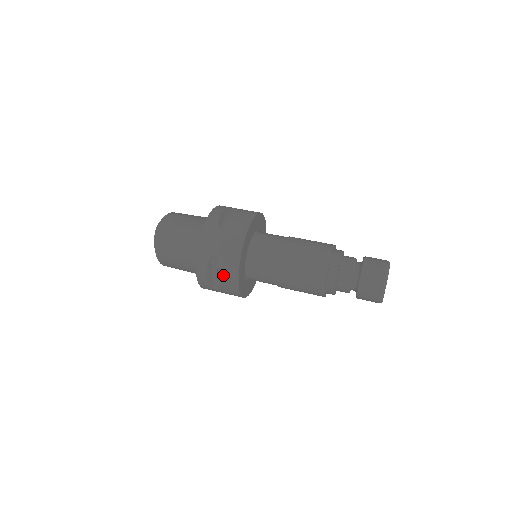
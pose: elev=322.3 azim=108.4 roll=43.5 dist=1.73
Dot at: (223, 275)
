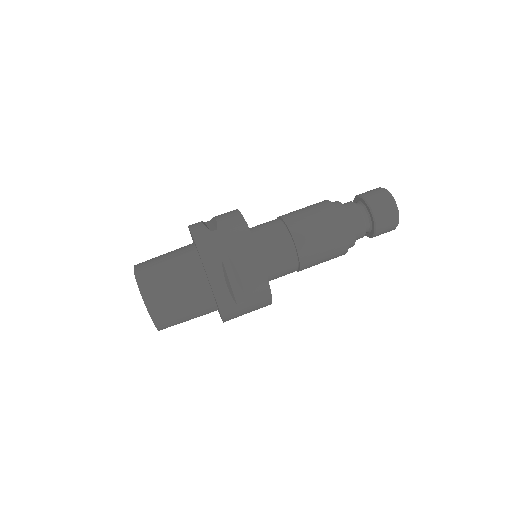
Dot at: (246, 274)
